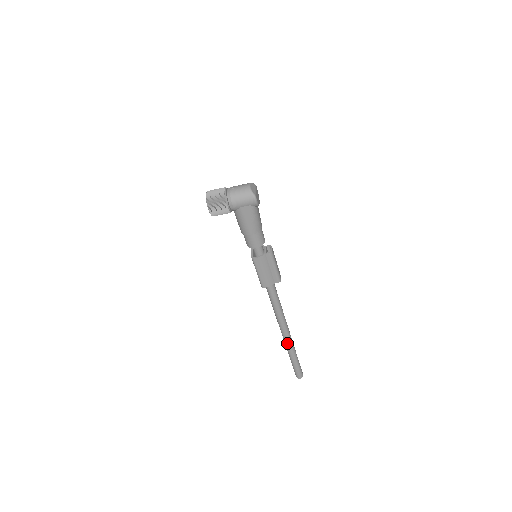
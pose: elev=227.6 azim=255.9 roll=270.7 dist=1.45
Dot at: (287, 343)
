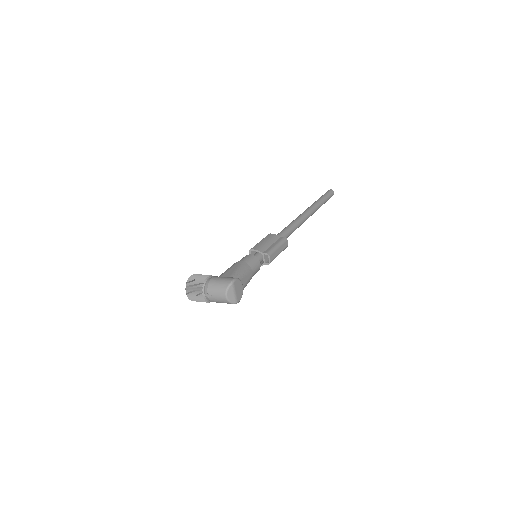
Dot at: occluded
